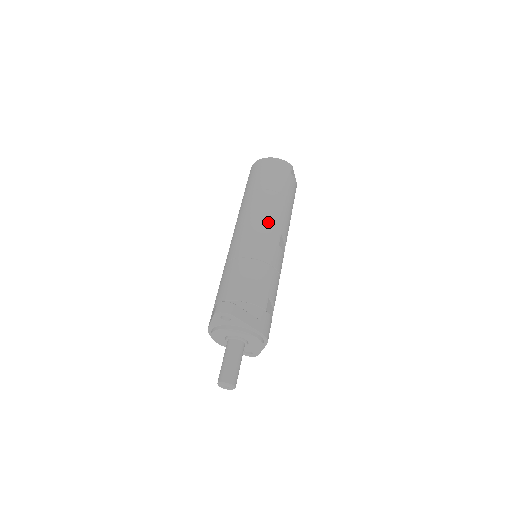
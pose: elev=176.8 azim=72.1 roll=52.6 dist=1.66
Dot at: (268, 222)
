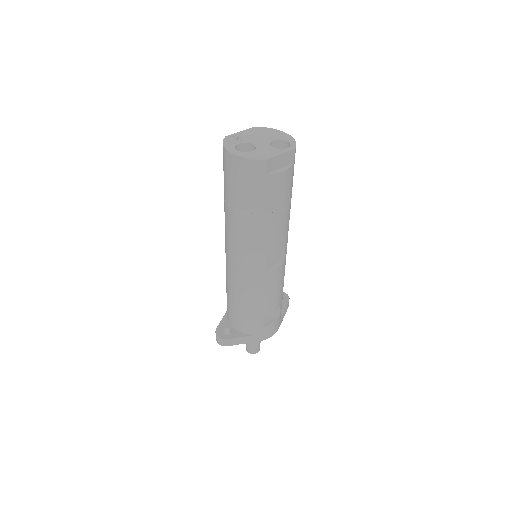
Dot at: (246, 253)
